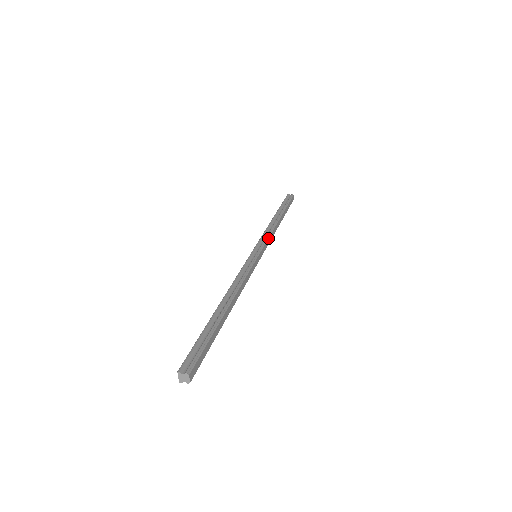
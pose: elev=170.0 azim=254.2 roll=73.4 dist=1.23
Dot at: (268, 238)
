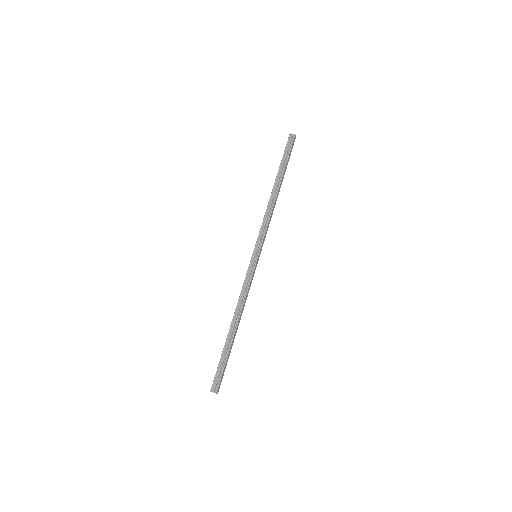
Dot at: (266, 230)
